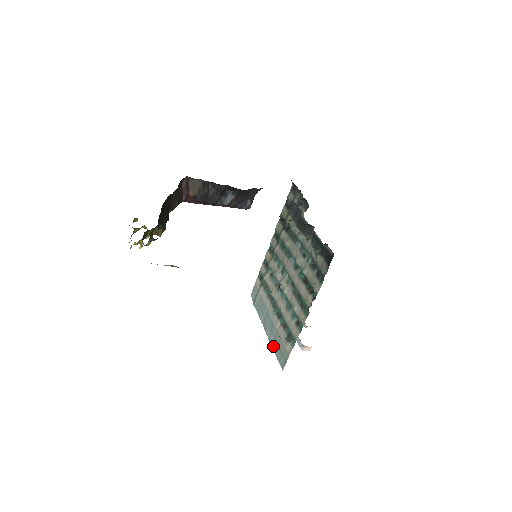
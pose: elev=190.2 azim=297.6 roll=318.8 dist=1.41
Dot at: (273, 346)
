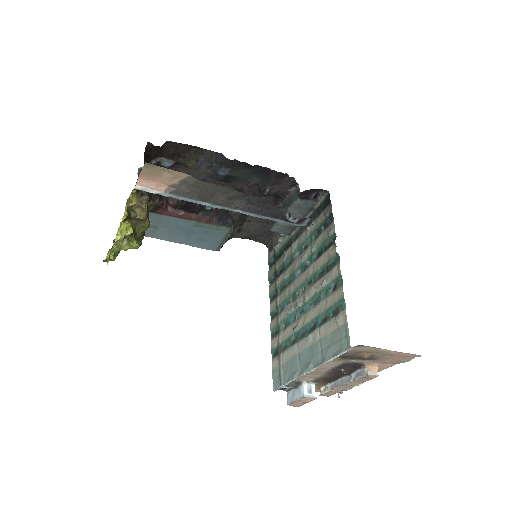
Dot at: (325, 358)
